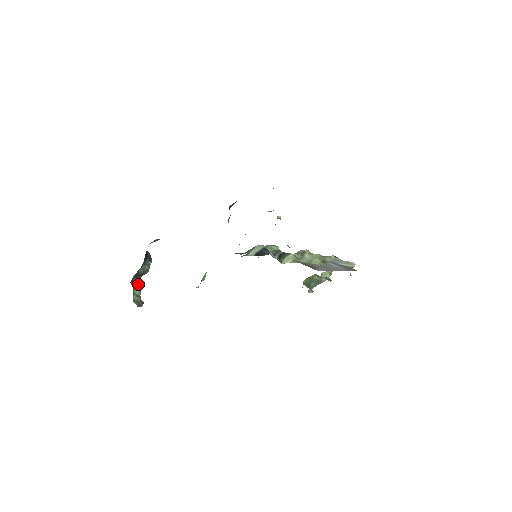
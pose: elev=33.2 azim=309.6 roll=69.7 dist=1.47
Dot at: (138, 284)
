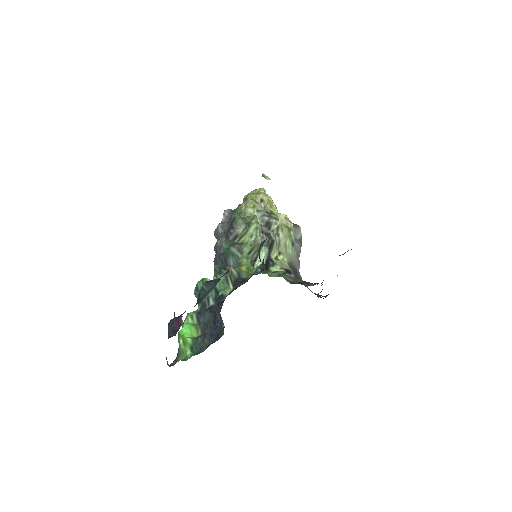
Dot at: occluded
